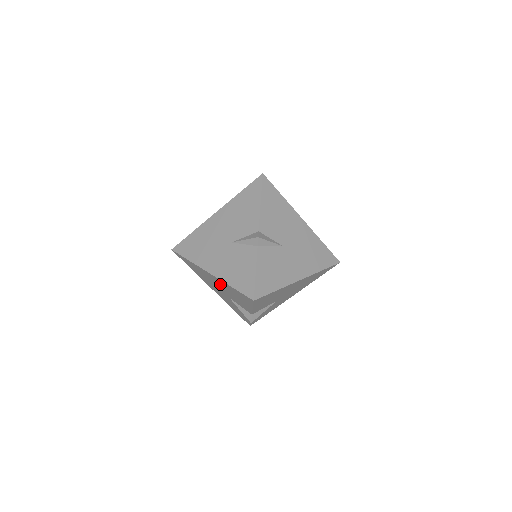
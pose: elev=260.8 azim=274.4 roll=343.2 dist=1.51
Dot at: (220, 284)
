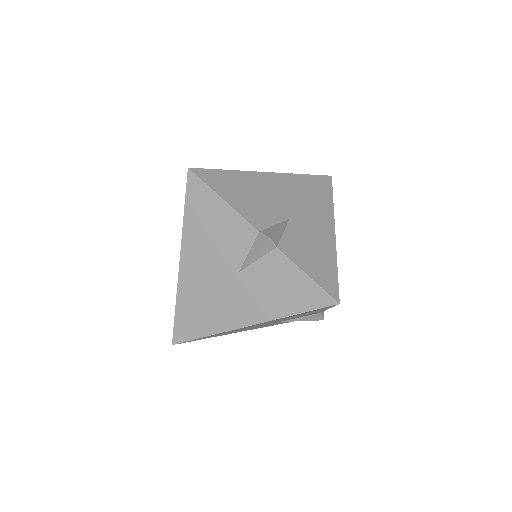
Dot at: occluded
